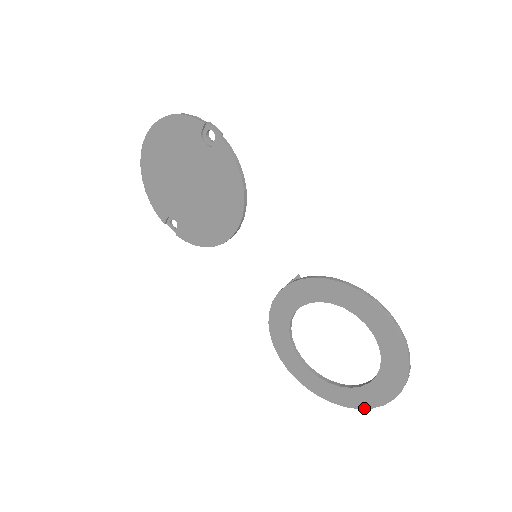
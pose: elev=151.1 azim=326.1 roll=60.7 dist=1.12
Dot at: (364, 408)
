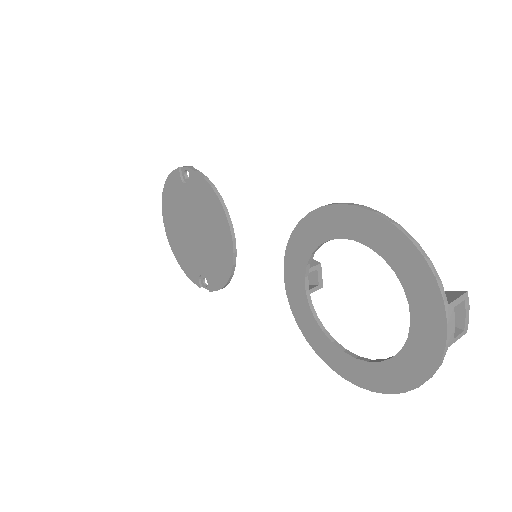
Dot at: (433, 371)
